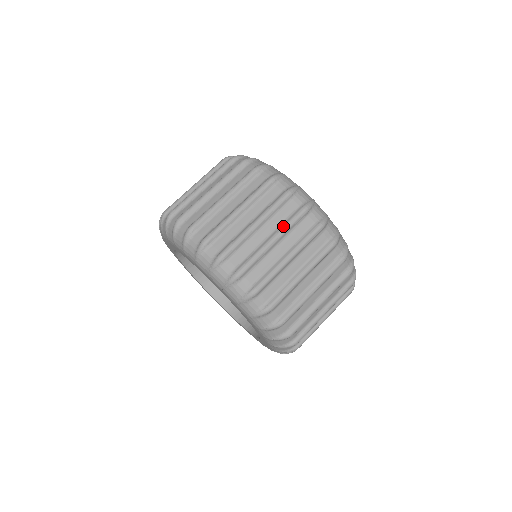
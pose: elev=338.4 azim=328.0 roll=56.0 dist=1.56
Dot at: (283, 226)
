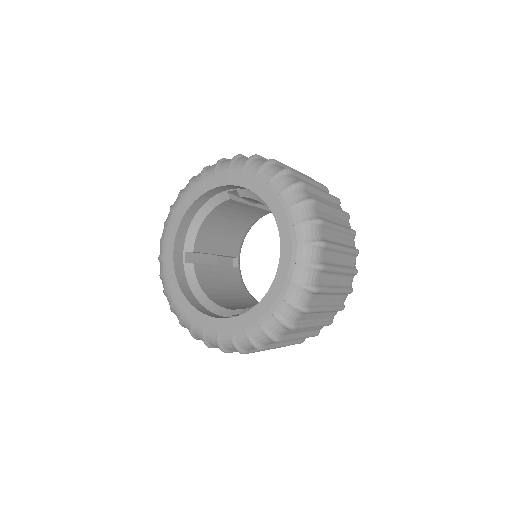
Dot at: occluded
